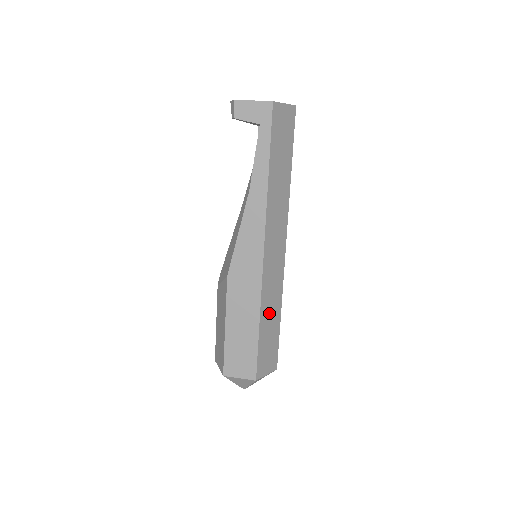
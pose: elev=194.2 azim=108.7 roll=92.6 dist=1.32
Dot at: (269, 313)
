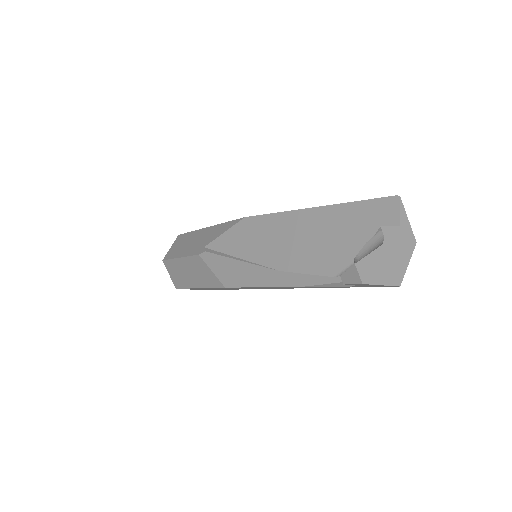
Dot at: occluded
